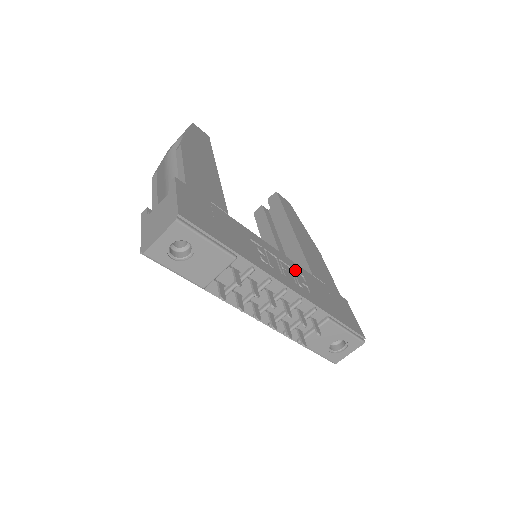
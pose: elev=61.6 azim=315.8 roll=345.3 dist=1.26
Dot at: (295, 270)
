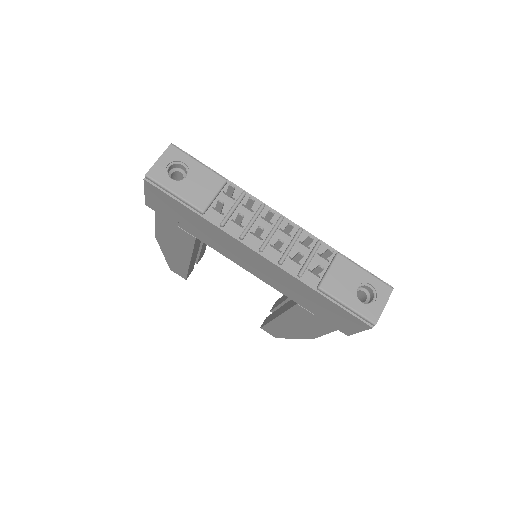
Dot at: occluded
